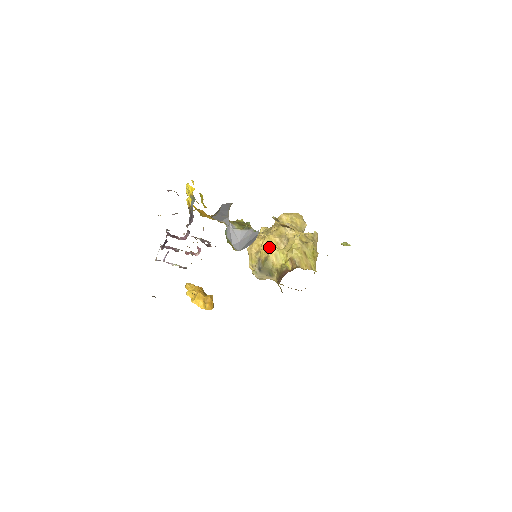
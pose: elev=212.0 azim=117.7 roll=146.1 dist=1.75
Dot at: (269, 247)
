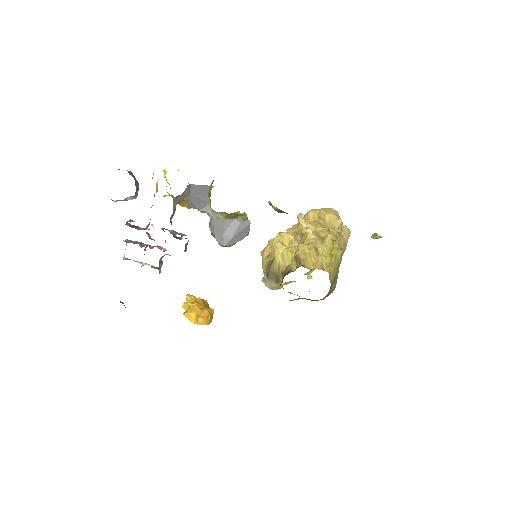
Dot at: occluded
